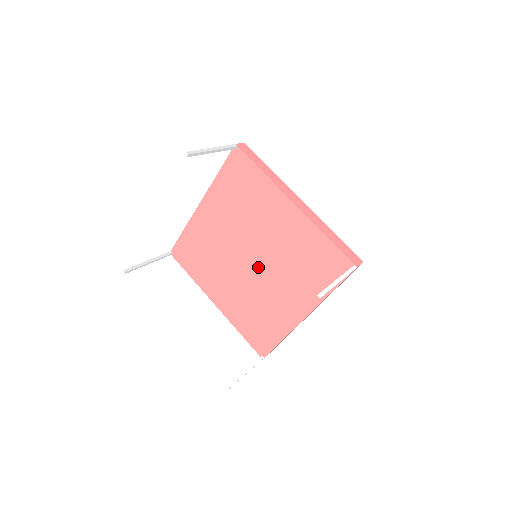
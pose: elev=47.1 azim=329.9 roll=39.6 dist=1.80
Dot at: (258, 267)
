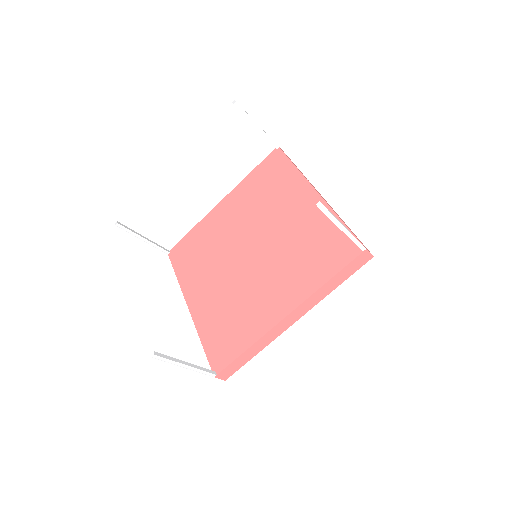
Dot at: (254, 259)
